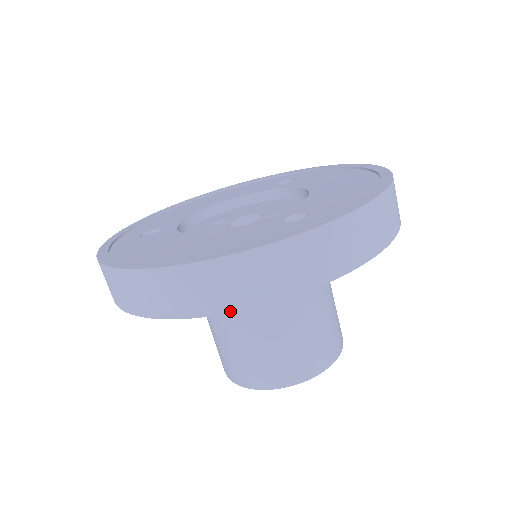
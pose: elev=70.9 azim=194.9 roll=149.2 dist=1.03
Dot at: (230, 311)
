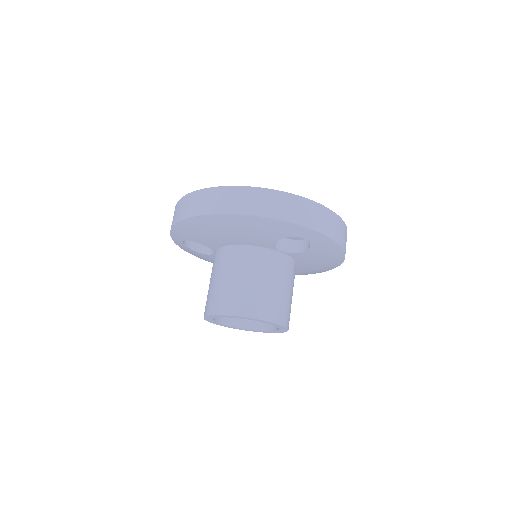
Dot at: (255, 215)
